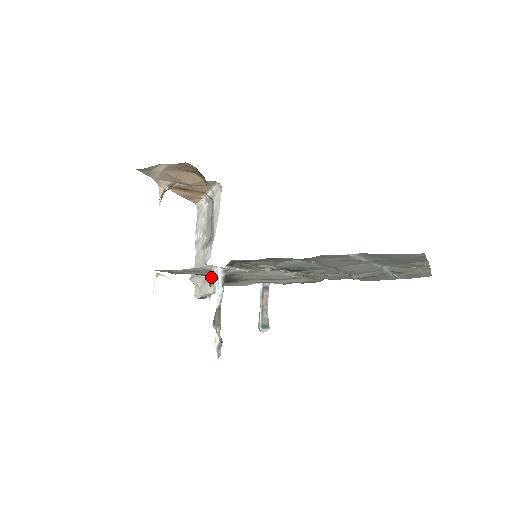
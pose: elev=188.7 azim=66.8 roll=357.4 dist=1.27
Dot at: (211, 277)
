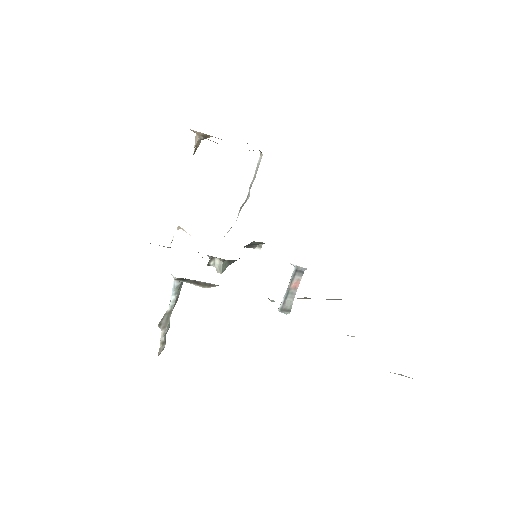
Dot at: (211, 257)
